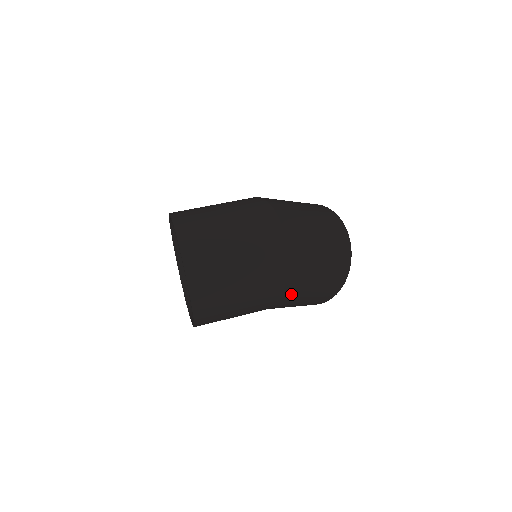
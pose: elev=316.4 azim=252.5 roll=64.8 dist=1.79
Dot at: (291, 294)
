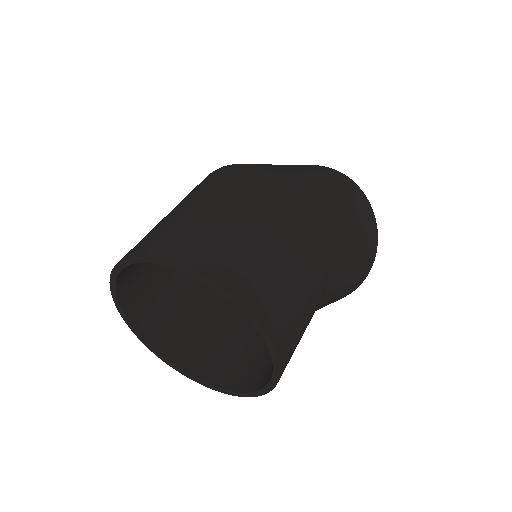
Dot at: (322, 209)
